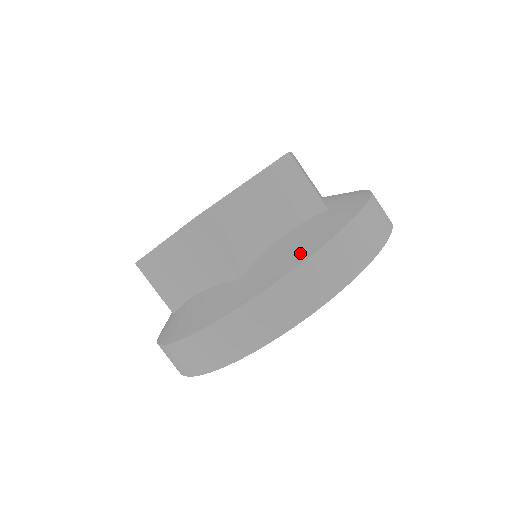
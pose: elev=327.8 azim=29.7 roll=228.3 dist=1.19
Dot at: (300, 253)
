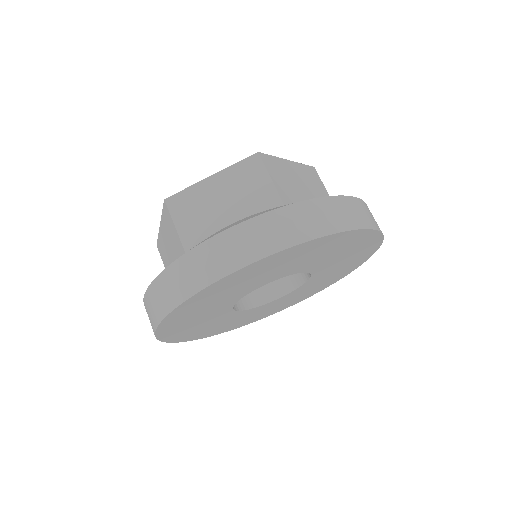
Dot at: (220, 231)
